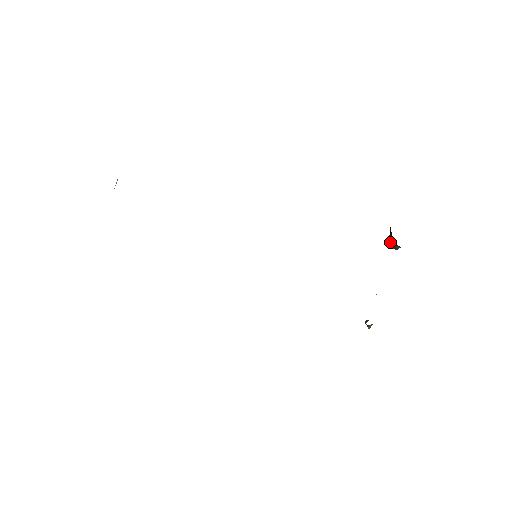
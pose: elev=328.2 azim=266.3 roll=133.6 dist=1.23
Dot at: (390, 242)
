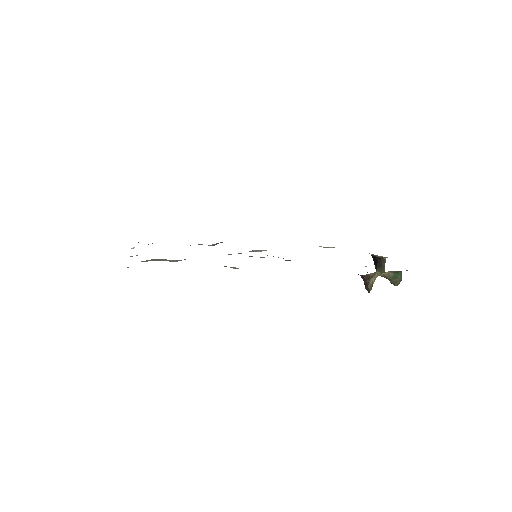
Dot at: (377, 270)
